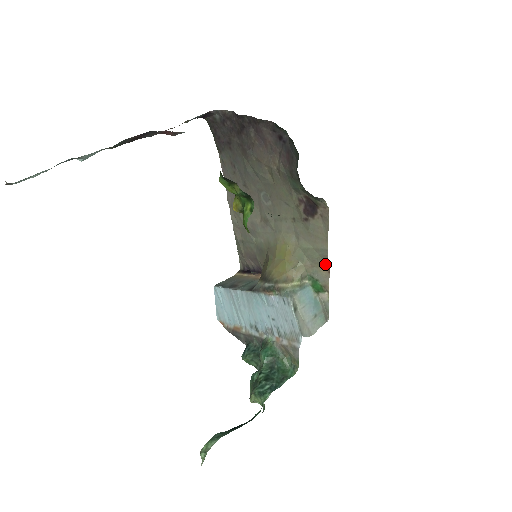
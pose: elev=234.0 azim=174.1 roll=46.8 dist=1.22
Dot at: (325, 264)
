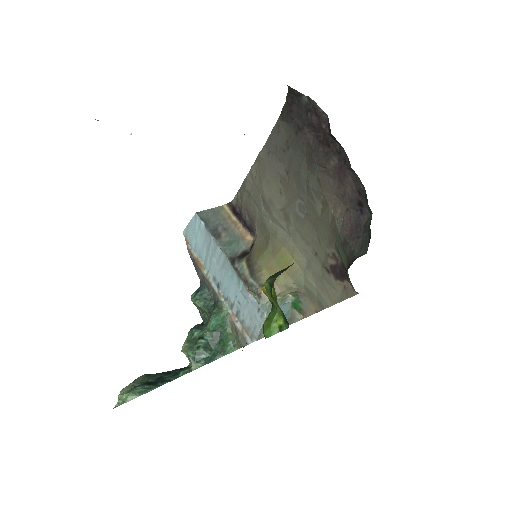
Dot at: (317, 306)
